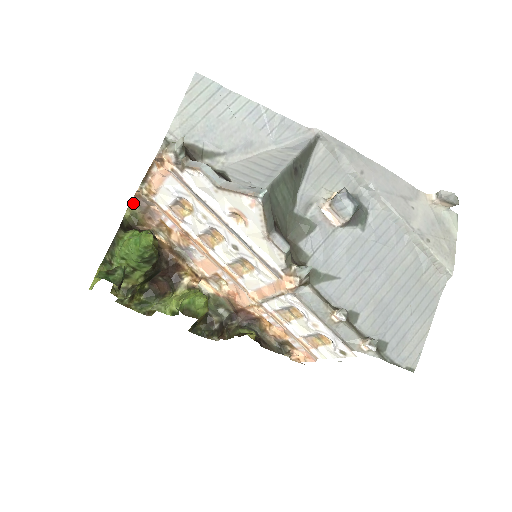
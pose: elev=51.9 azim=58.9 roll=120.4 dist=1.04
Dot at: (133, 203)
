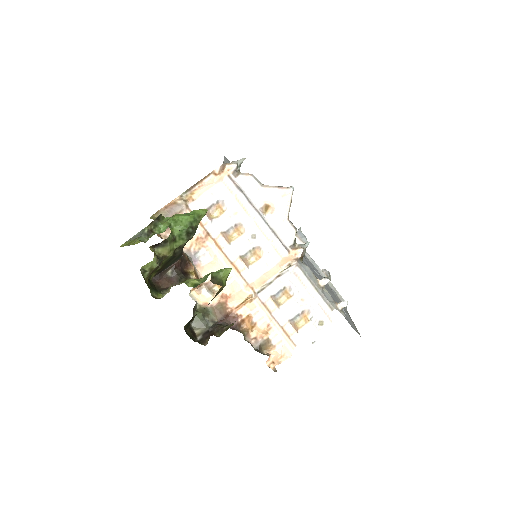
Dot at: (158, 213)
